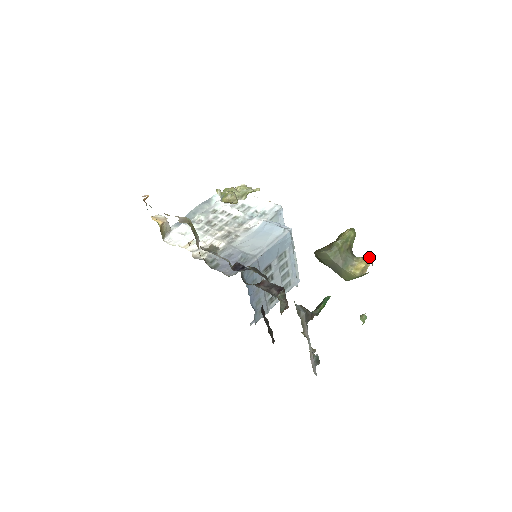
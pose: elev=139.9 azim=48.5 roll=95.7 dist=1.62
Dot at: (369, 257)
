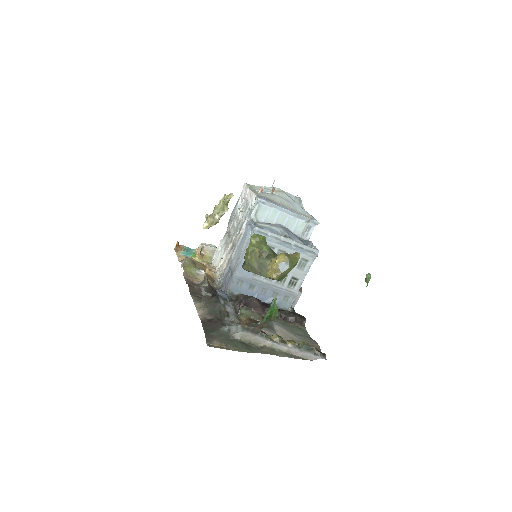
Dot at: (280, 254)
